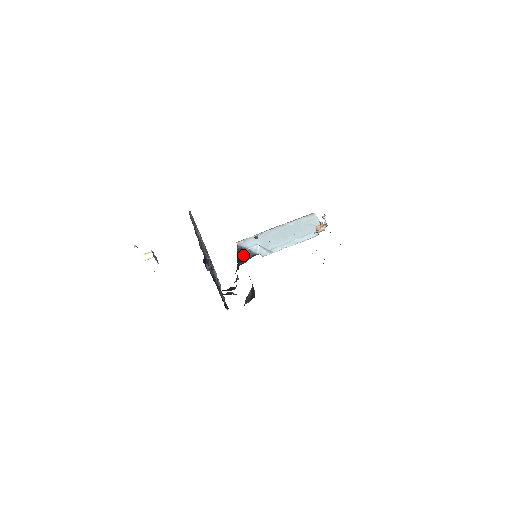
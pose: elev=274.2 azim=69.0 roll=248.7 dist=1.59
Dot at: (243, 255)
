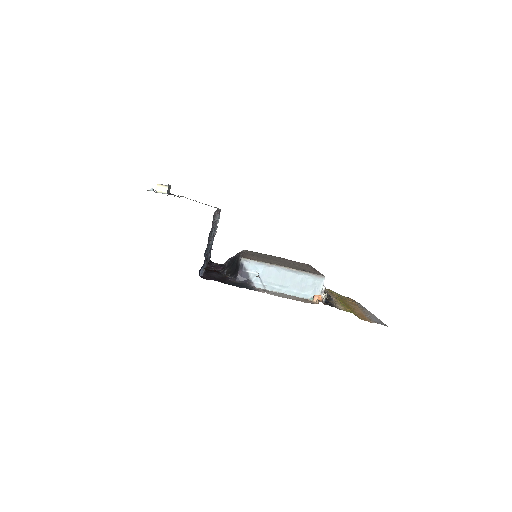
Dot at: (240, 273)
